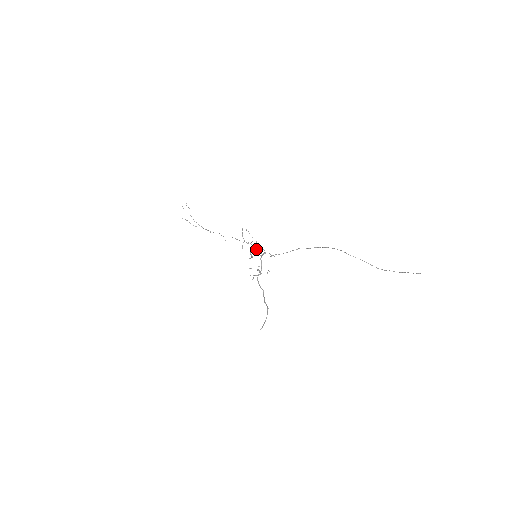
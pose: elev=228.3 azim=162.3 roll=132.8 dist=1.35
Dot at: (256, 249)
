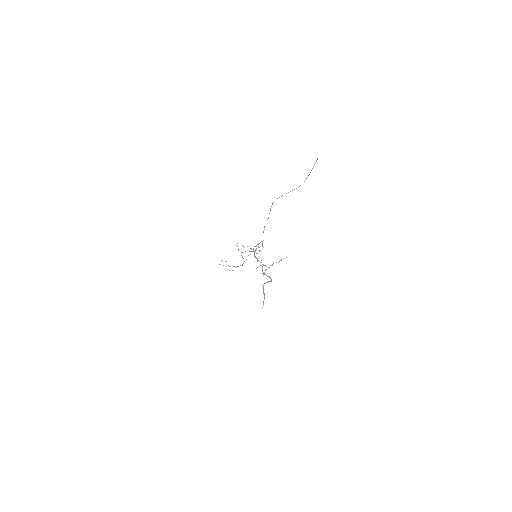
Dot at: (250, 251)
